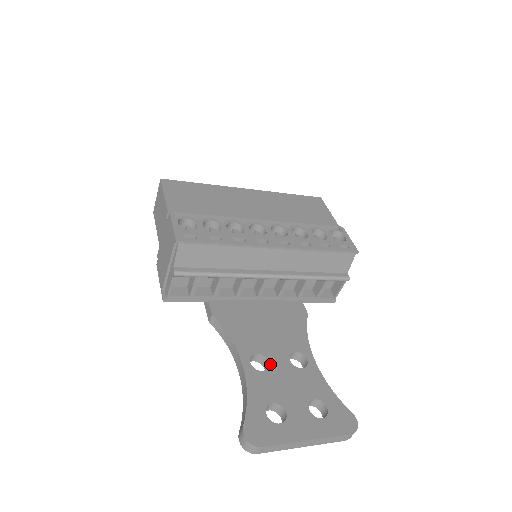
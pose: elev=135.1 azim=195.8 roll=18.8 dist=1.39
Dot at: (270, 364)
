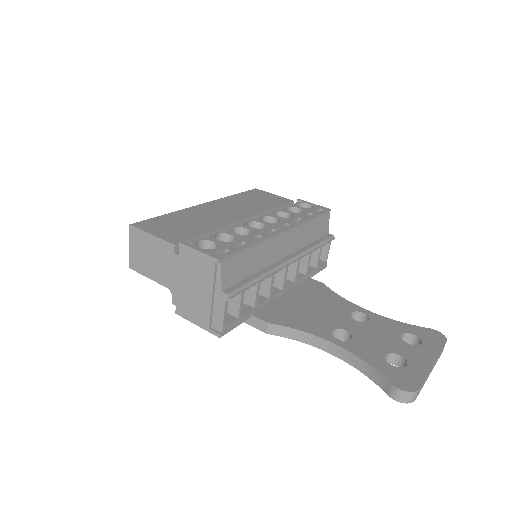
Dot at: (349, 331)
